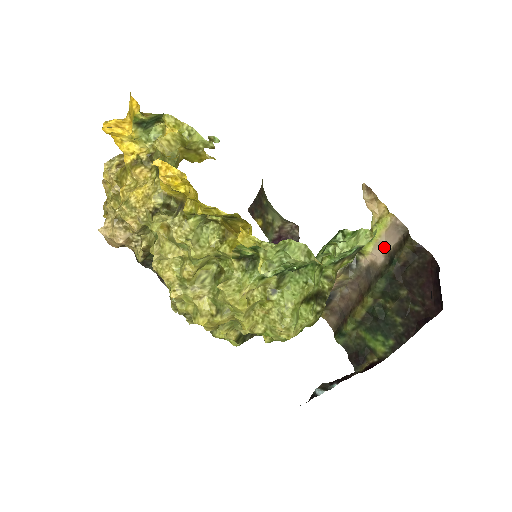
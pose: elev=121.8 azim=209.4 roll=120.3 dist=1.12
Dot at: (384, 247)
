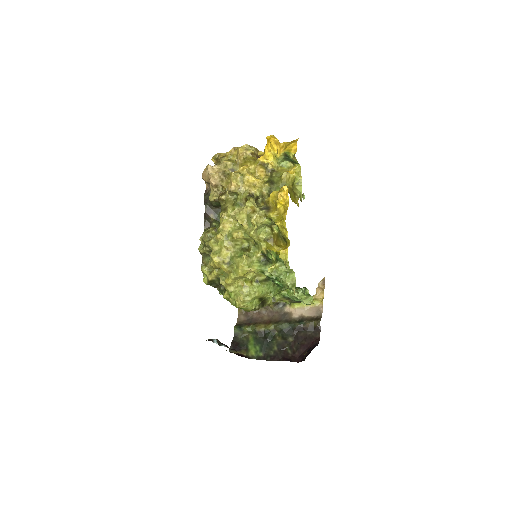
Dot at: (303, 312)
